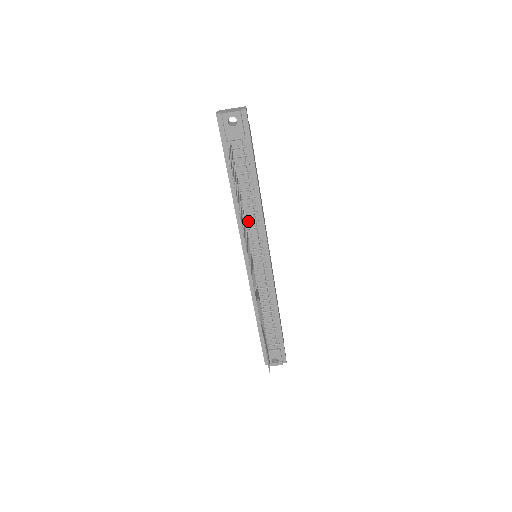
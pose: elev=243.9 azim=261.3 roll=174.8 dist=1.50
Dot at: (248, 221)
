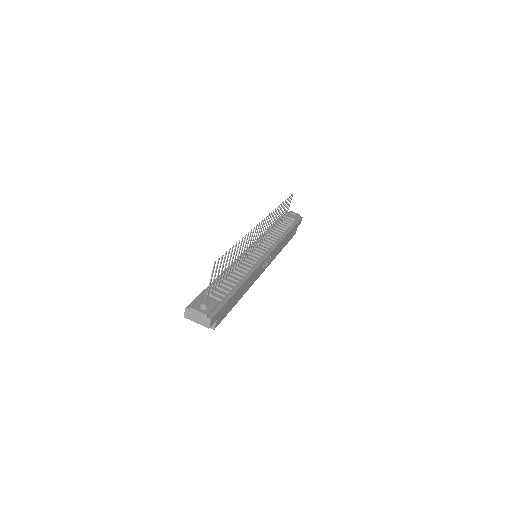
Dot at: (270, 237)
